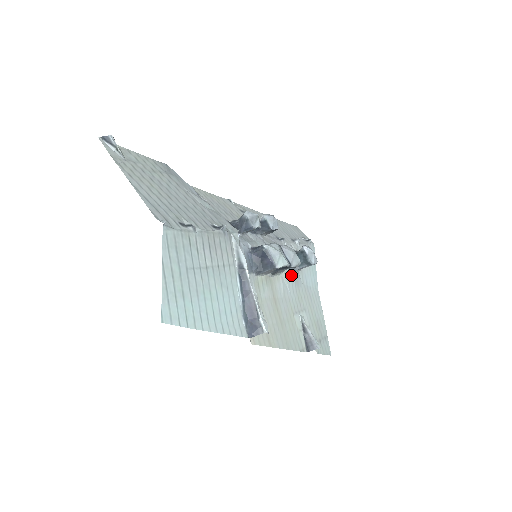
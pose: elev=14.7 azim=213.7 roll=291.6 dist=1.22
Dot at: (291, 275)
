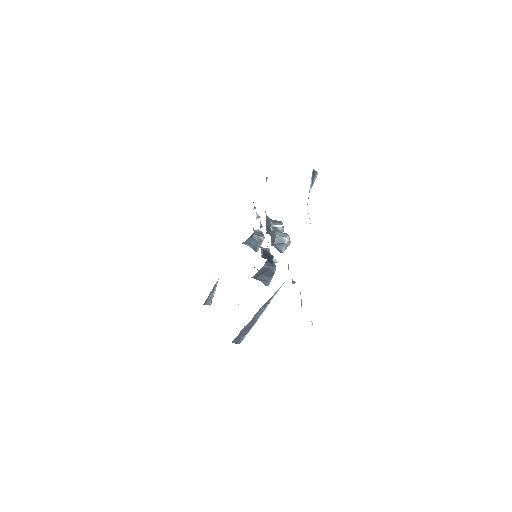
Dot at: occluded
